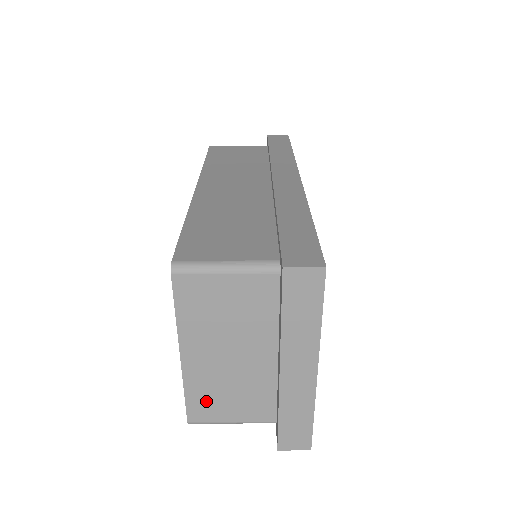
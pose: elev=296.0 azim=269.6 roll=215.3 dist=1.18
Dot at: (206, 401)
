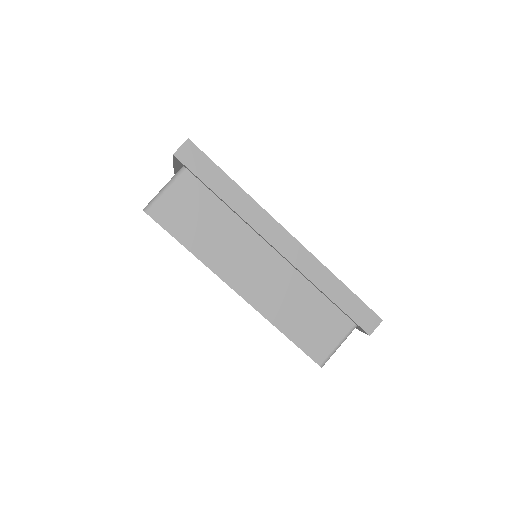
Dot at: occluded
